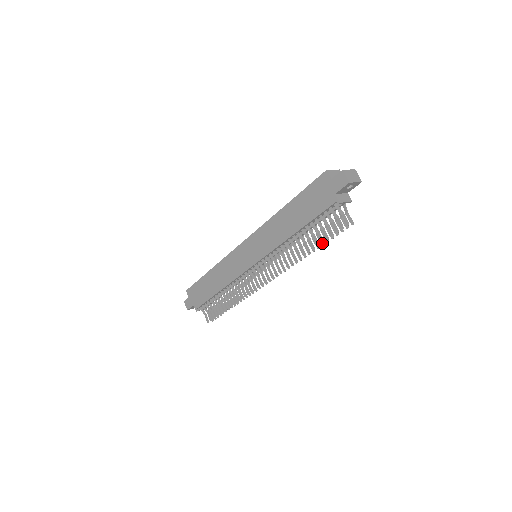
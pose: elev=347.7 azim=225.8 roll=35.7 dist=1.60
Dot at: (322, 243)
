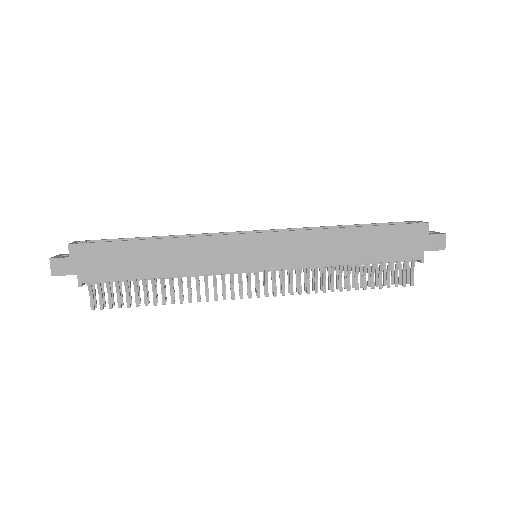
Dot at: occluded
